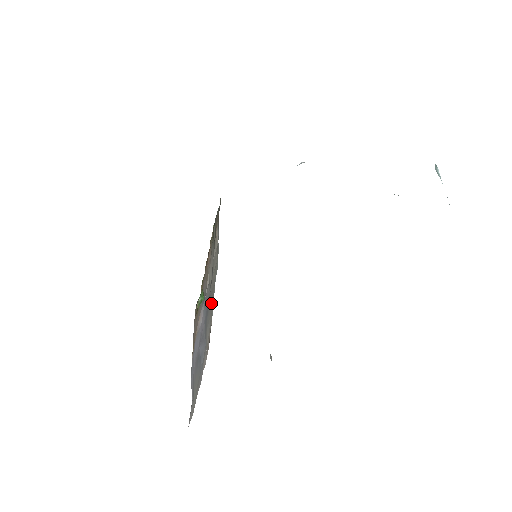
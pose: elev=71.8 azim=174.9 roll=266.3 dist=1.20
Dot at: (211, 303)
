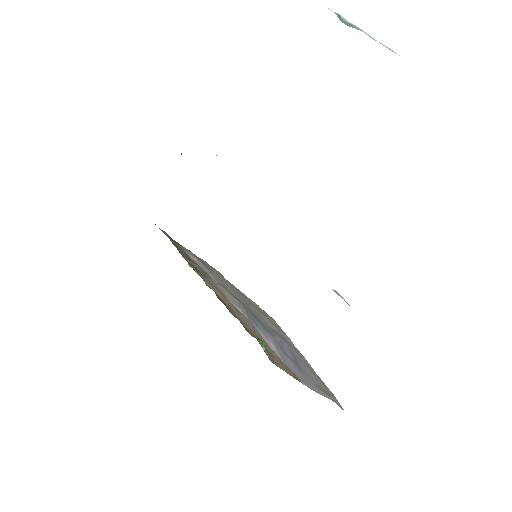
Dot at: (248, 304)
